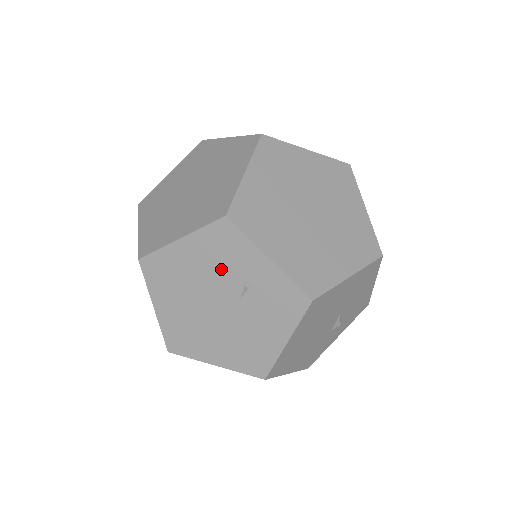
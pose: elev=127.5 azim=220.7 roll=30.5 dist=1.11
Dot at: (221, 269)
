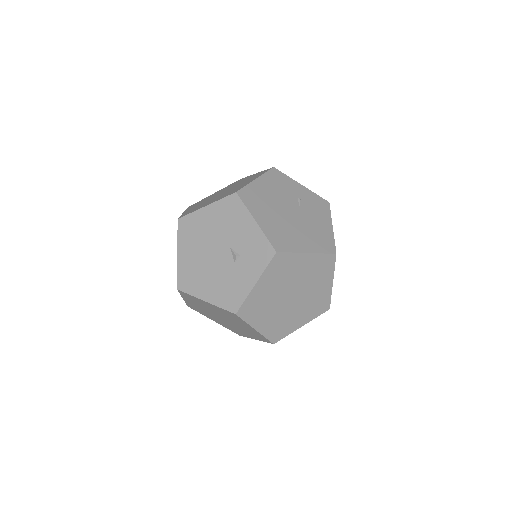
Dot at: (283, 192)
